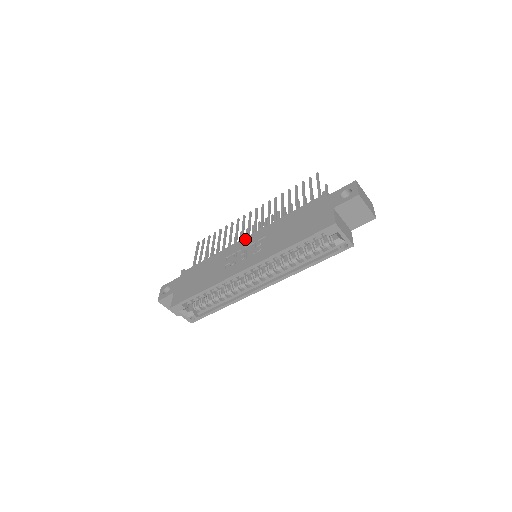
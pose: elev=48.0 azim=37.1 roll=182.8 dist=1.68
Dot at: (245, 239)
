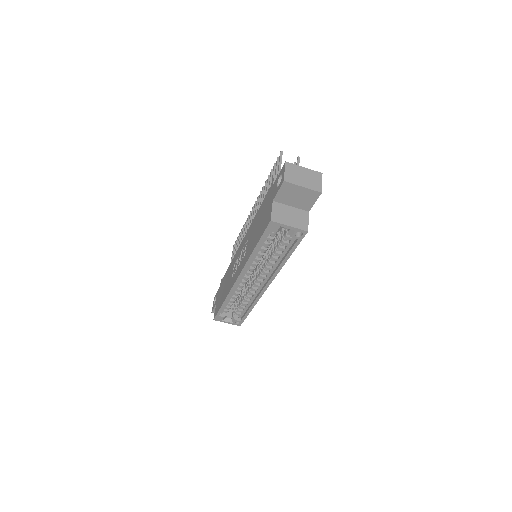
Dot at: (241, 243)
